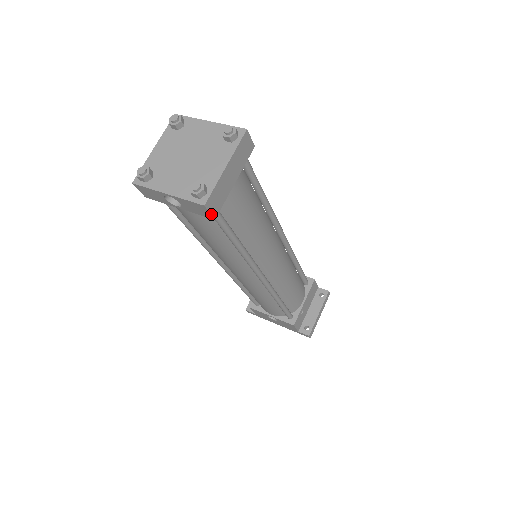
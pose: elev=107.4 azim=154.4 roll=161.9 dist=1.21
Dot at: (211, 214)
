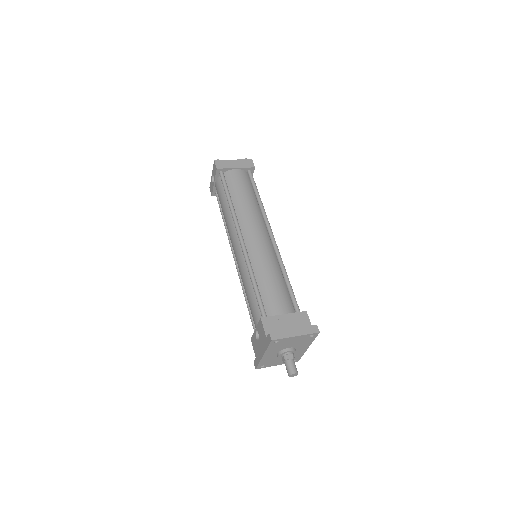
Dot at: (216, 166)
